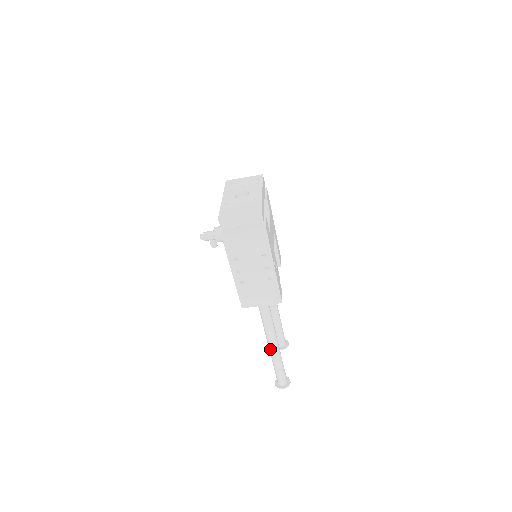
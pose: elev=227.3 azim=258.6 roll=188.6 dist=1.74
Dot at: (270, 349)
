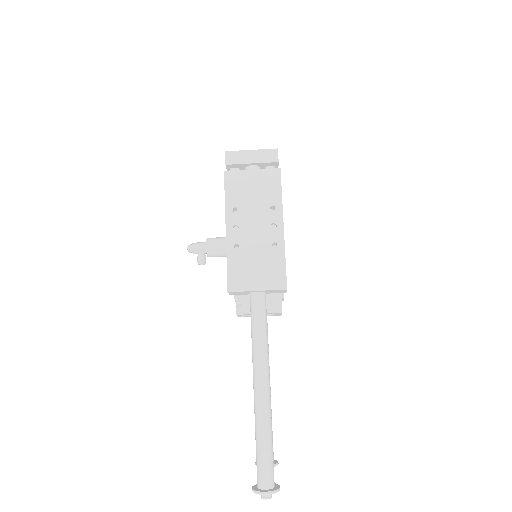
Dot at: (256, 392)
